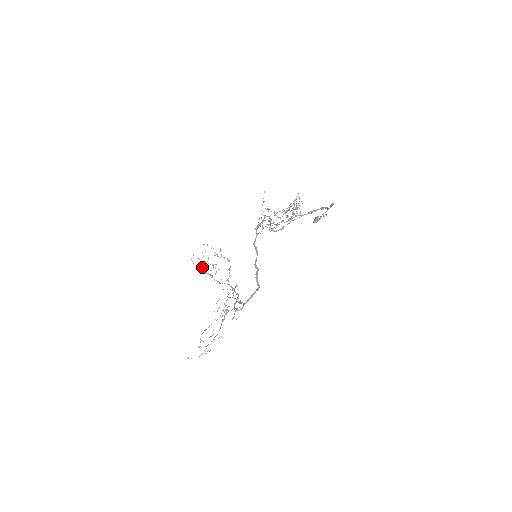
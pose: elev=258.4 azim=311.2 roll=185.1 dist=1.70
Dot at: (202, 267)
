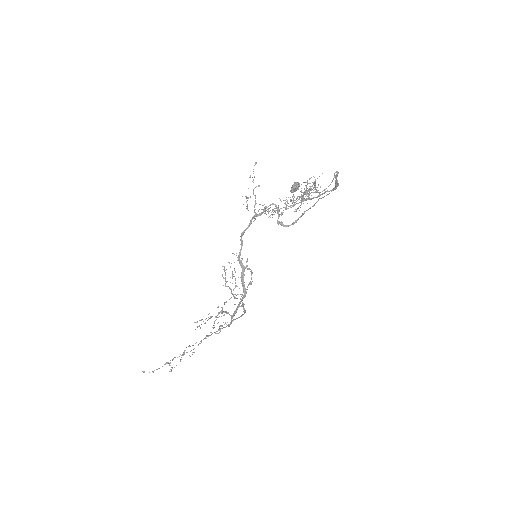
Dot at: (225, 280)
